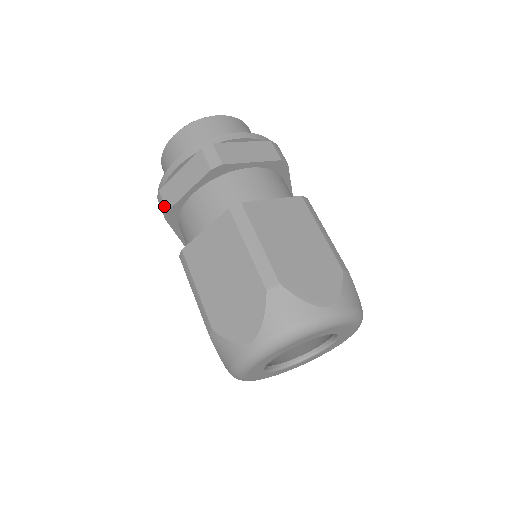
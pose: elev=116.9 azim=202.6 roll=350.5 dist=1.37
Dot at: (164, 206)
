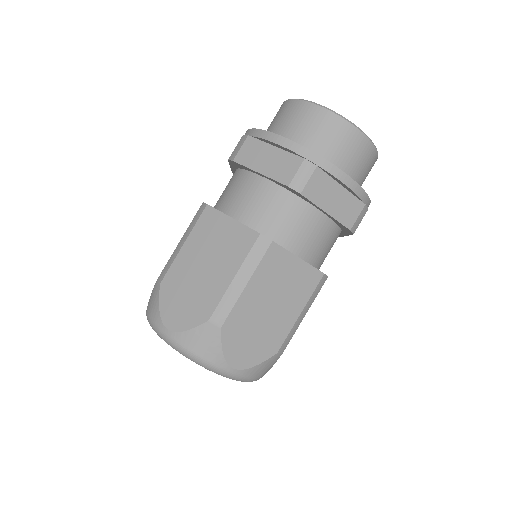
Dot at: (237, 153)
